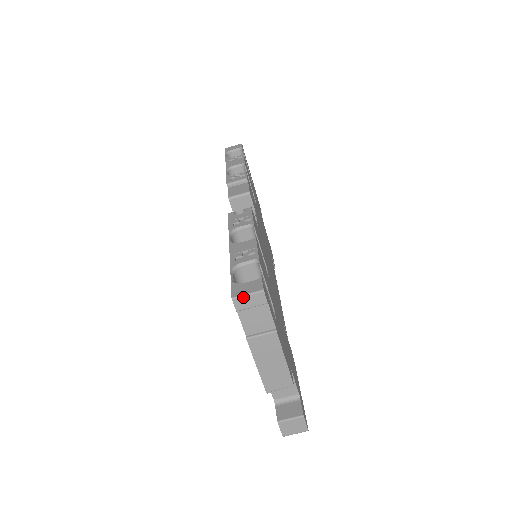
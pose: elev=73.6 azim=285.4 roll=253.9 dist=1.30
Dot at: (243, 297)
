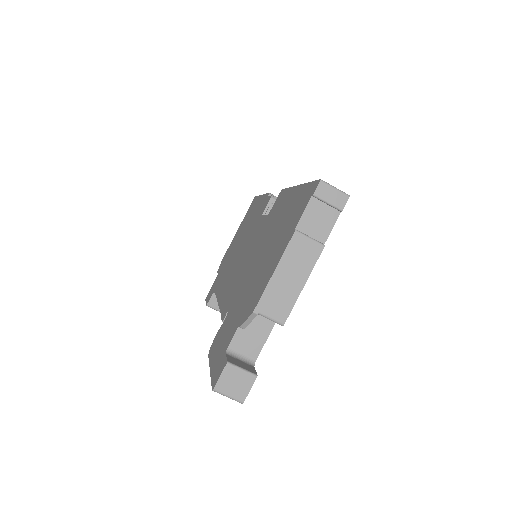
Dot at: (330, 186)
